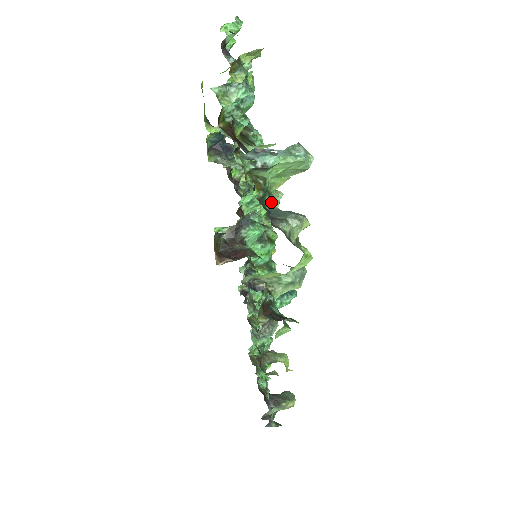
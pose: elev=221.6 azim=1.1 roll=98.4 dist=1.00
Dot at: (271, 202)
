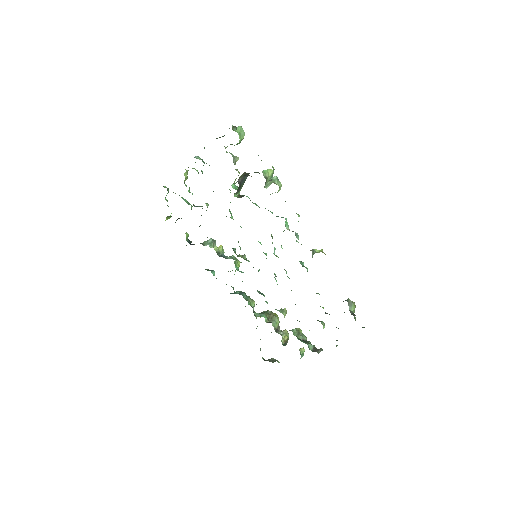
Dot at: occluded
